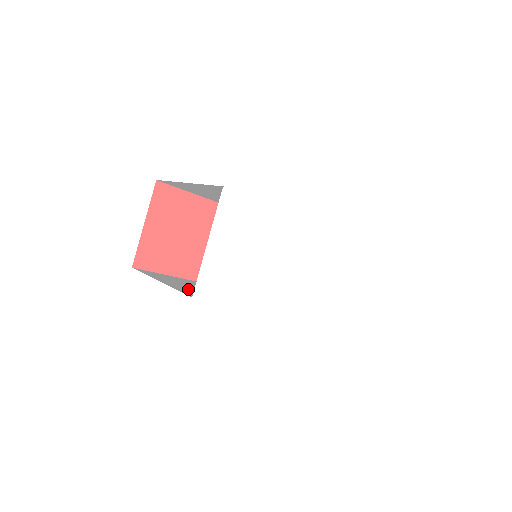
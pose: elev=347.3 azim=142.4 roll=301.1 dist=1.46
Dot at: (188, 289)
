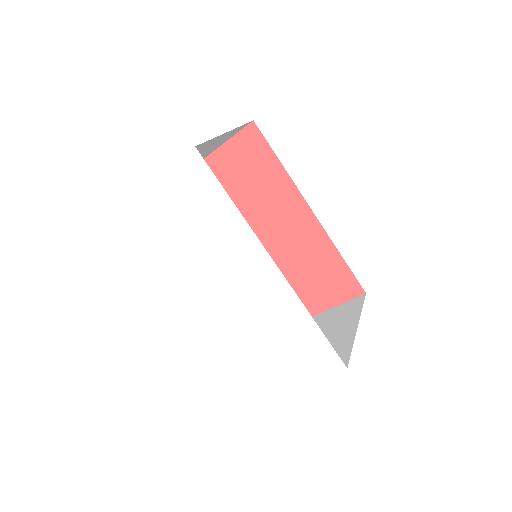
Dot at: occluded
